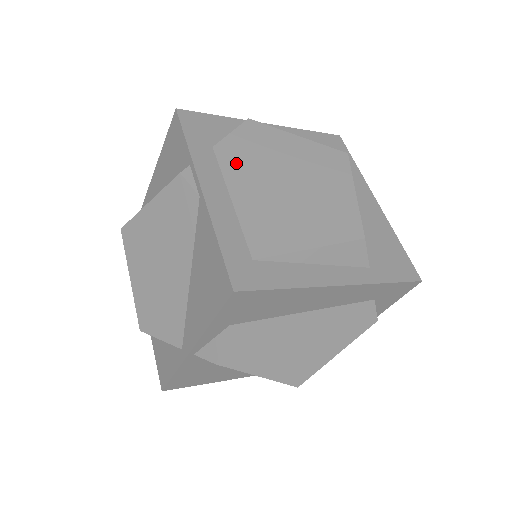
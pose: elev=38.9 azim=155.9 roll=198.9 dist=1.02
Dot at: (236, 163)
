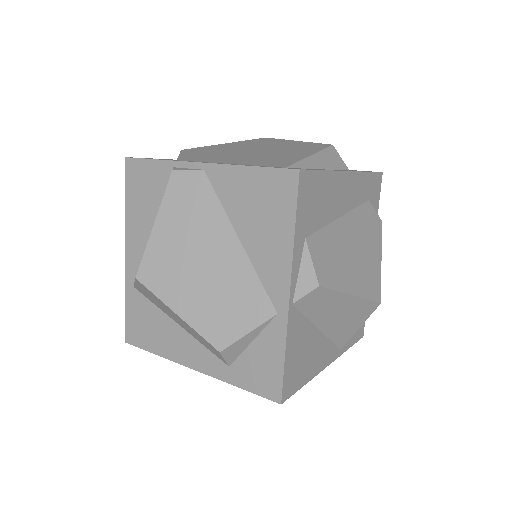
Dot at: (204, 158)
